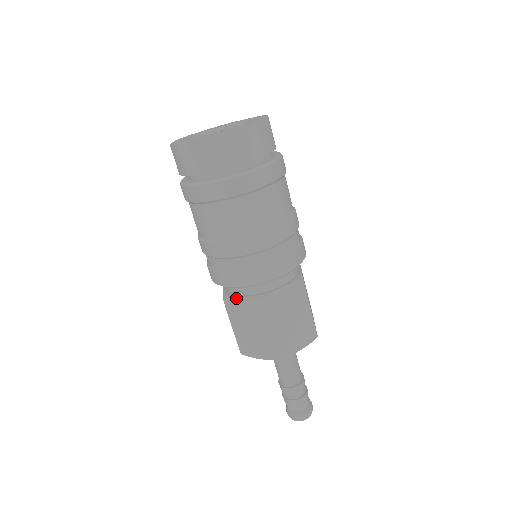
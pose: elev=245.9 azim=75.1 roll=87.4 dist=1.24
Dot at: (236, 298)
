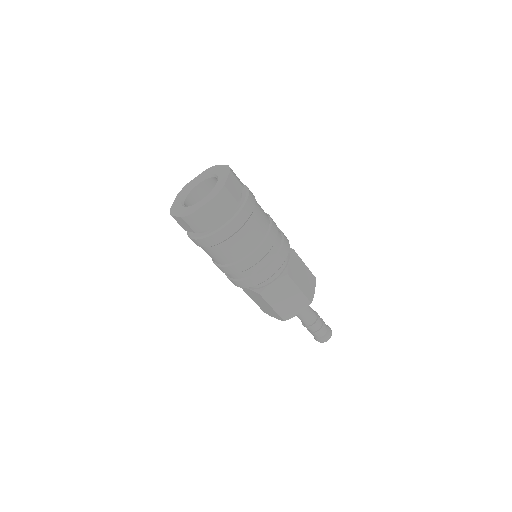
Dot at: (246, 288)
